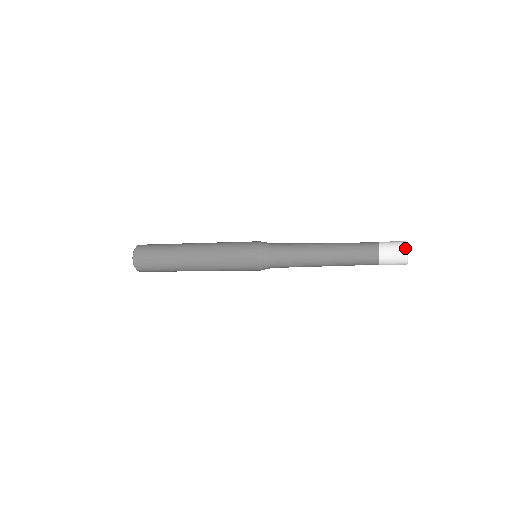
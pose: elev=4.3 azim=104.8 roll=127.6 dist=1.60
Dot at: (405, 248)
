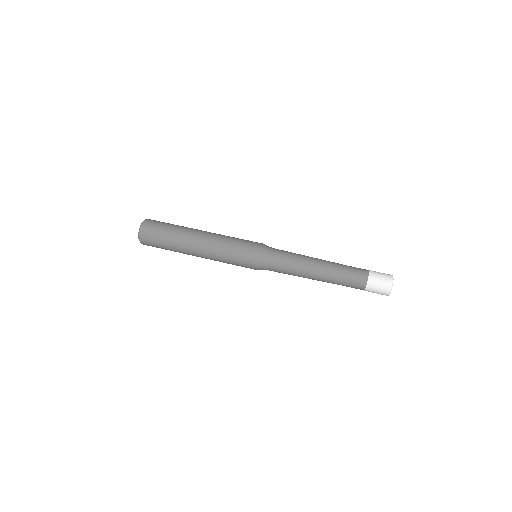
Dot at: (390, 286)
